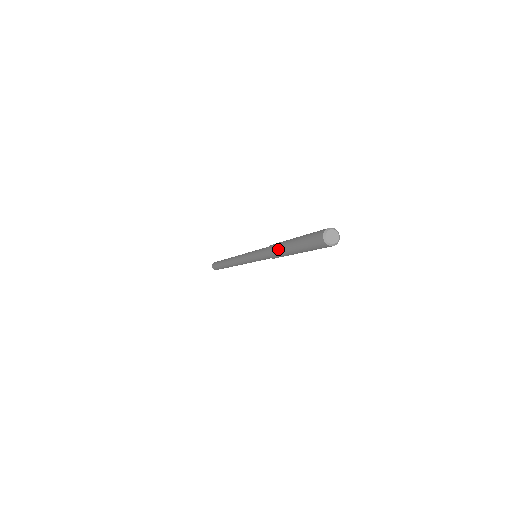
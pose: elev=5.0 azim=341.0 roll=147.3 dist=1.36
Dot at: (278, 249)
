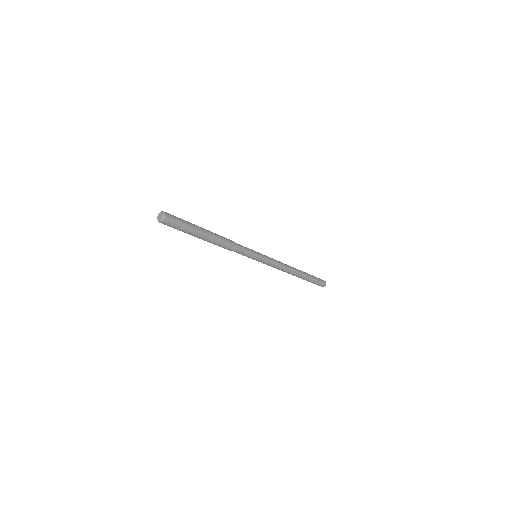
Dot at: occluded
